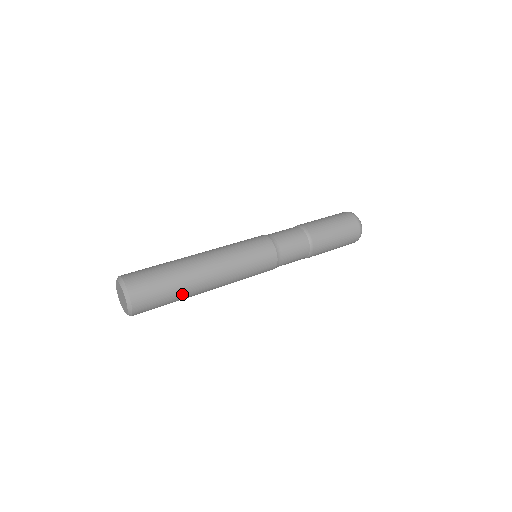
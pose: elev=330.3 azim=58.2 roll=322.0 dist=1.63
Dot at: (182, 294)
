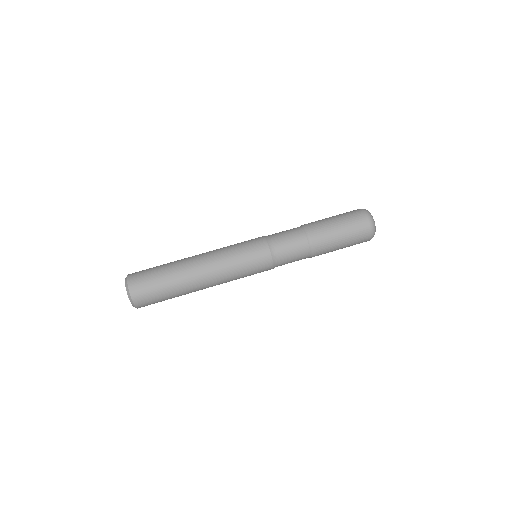
Dot at: (179, 295)
